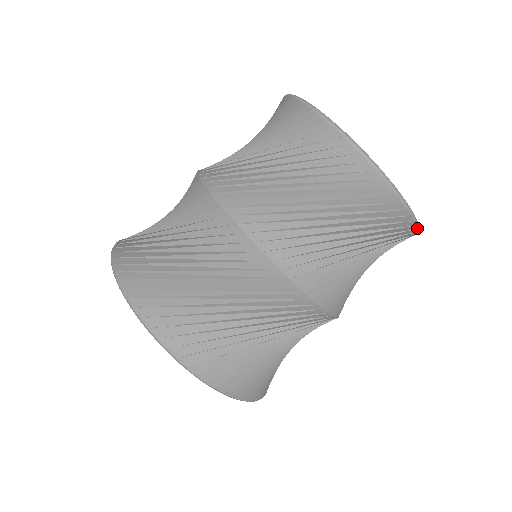
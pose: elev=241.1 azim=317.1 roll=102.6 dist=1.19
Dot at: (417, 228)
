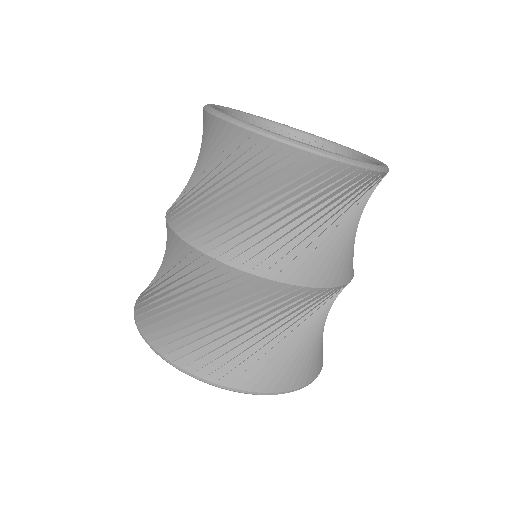
Dot at: (379, 171)
